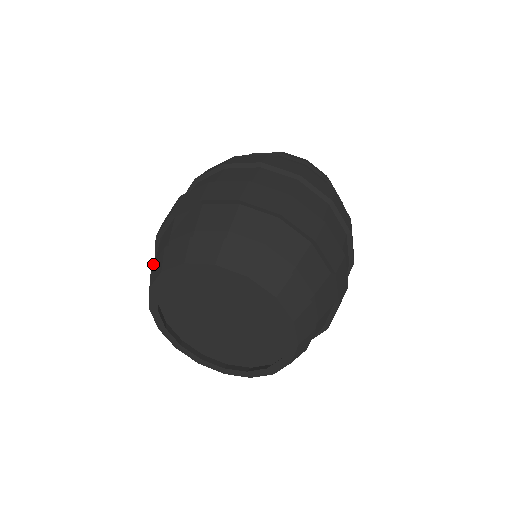
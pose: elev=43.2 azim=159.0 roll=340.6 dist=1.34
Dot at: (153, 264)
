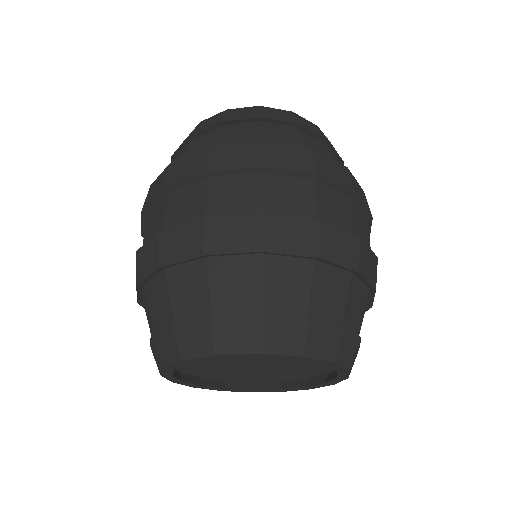
Dot at: (155, 335)
